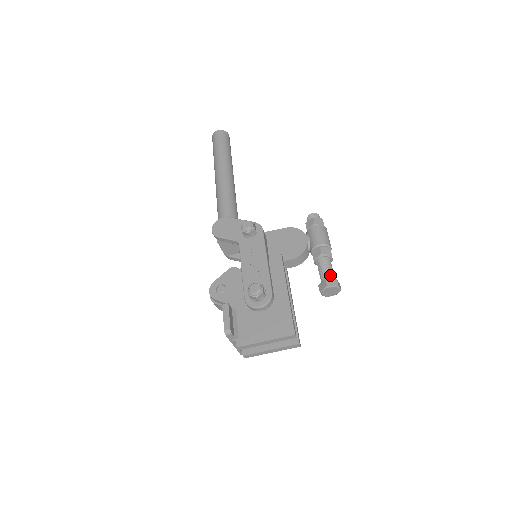
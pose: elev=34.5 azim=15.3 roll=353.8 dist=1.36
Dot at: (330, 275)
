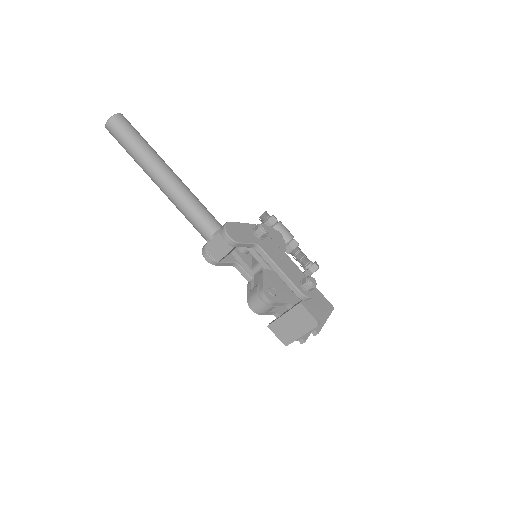
Dot at: (309, 260)
